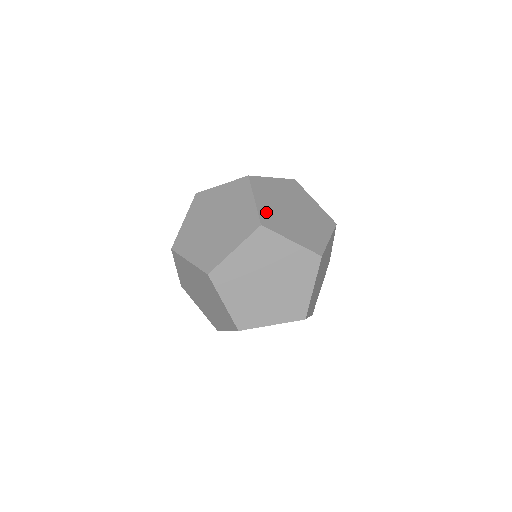
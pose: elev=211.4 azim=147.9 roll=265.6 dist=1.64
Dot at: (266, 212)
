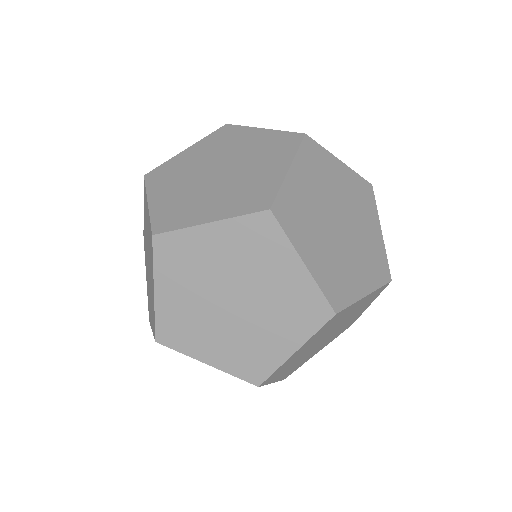
Dot at: (165, 208)
